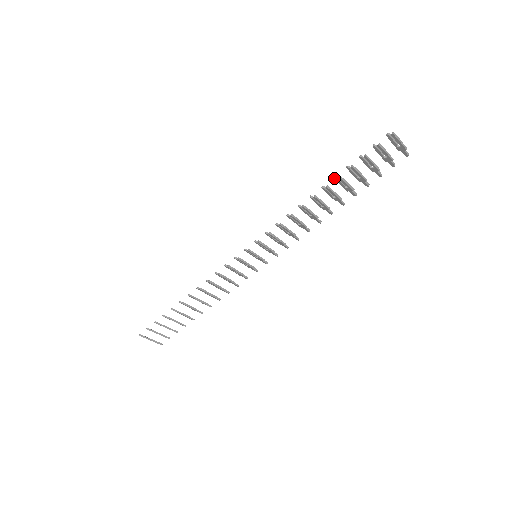
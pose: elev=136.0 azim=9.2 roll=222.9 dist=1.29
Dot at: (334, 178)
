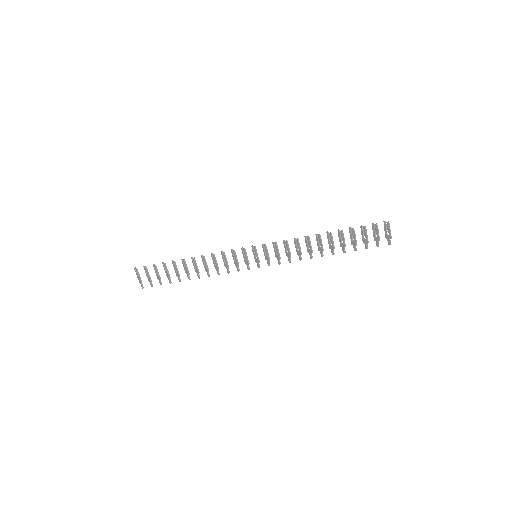
Dot at: (338, 231)
